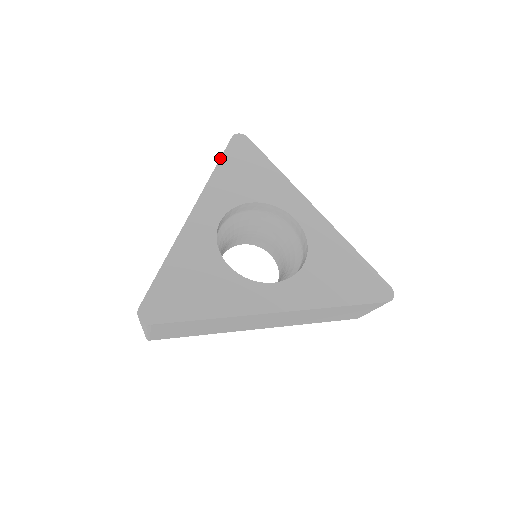
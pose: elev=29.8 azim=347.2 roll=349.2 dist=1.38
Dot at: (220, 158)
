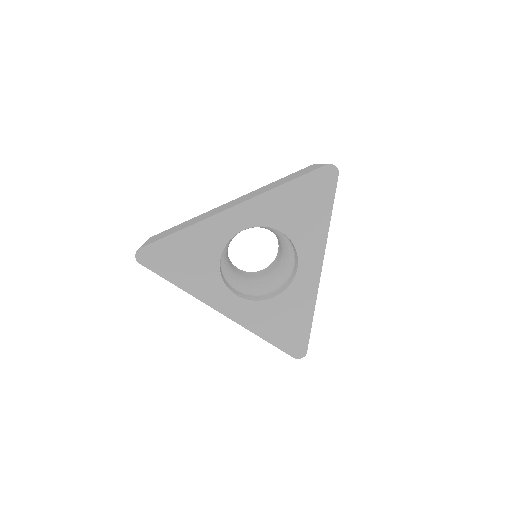
Dot at: (296, 178)
